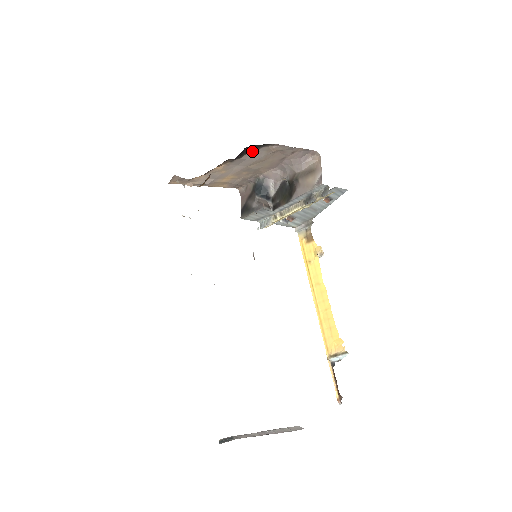
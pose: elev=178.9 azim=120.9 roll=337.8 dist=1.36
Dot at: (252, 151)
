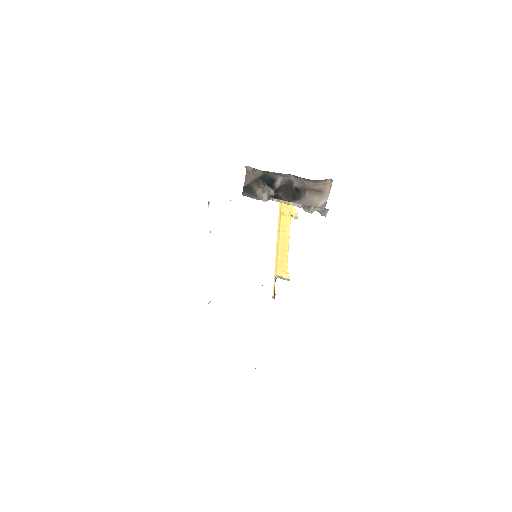
Dot at: occluded
